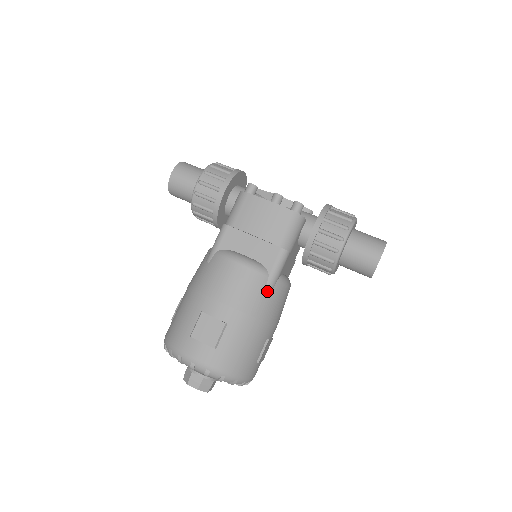
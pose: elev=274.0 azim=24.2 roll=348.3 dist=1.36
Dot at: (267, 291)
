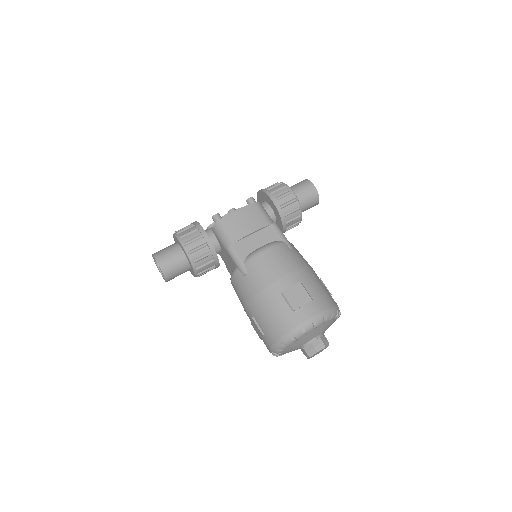
Dot at: (293, 251)
